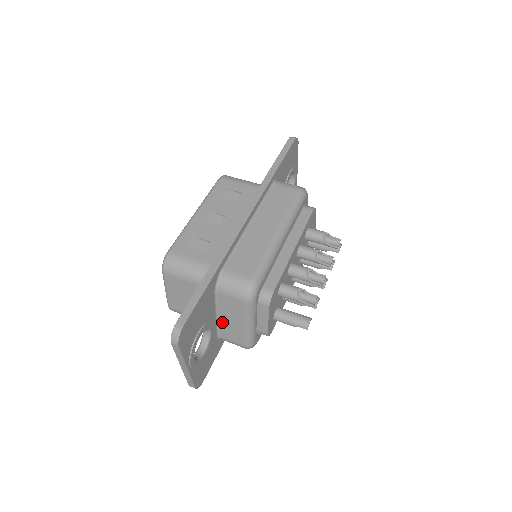
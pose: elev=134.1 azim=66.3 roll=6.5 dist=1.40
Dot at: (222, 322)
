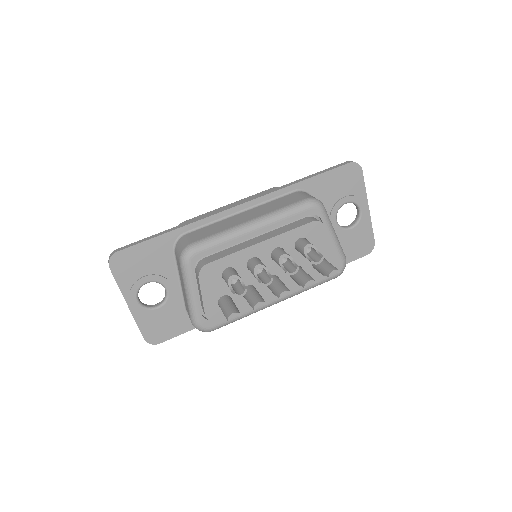
Dot at: occluded
